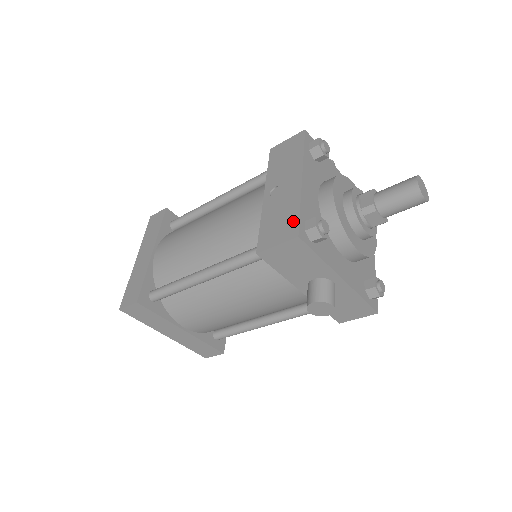
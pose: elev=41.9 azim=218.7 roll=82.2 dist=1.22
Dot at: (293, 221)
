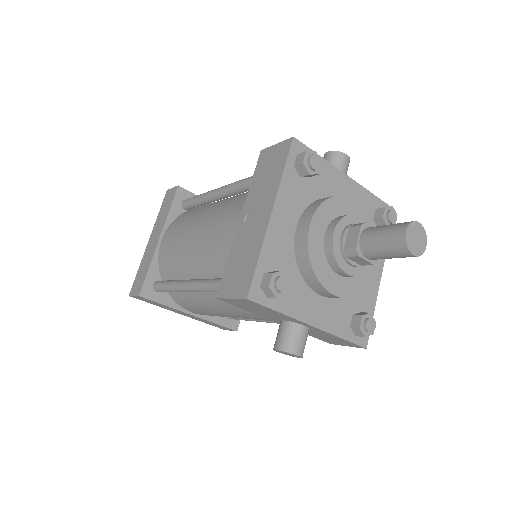
Dot at: (249, 274)
